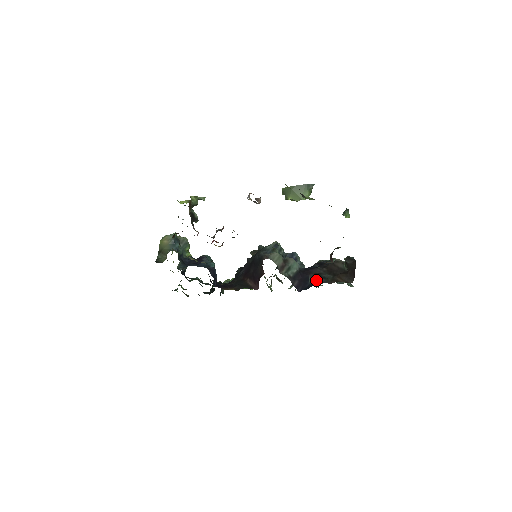
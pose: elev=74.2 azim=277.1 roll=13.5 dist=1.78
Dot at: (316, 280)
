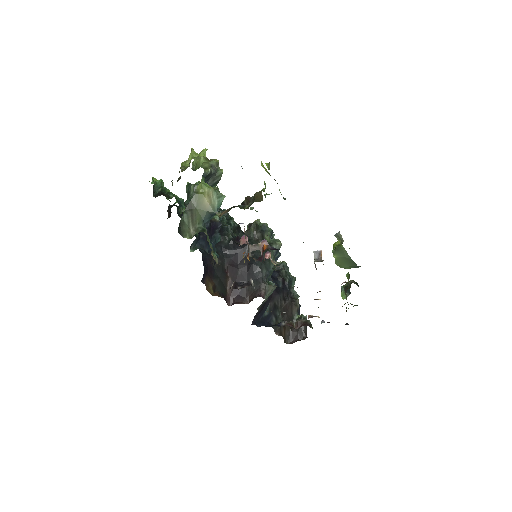
Dot at: (270, 315)
